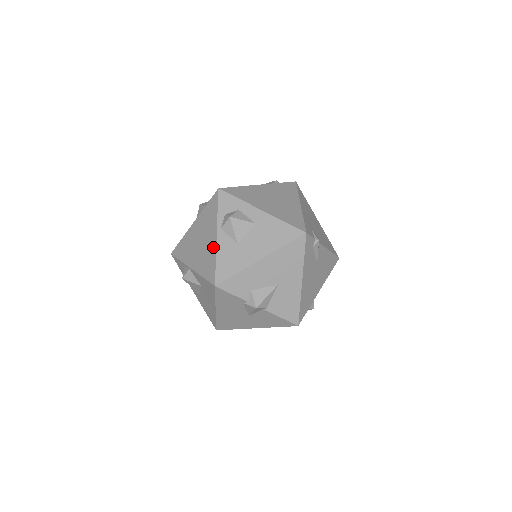
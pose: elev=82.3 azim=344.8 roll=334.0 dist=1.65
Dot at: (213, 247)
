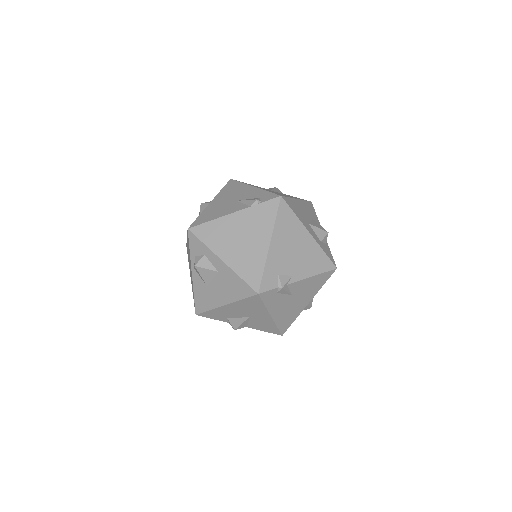
Dot at: (192, 281)
